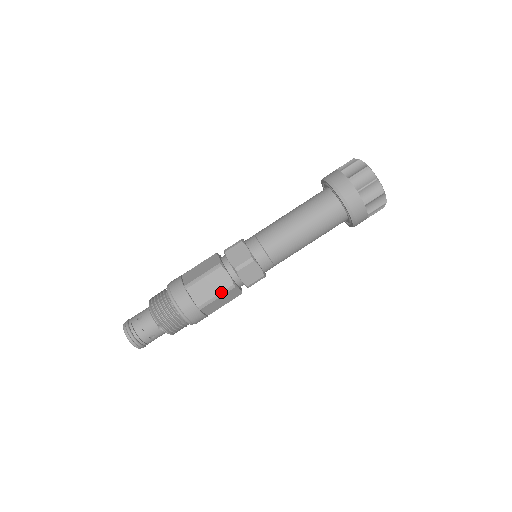
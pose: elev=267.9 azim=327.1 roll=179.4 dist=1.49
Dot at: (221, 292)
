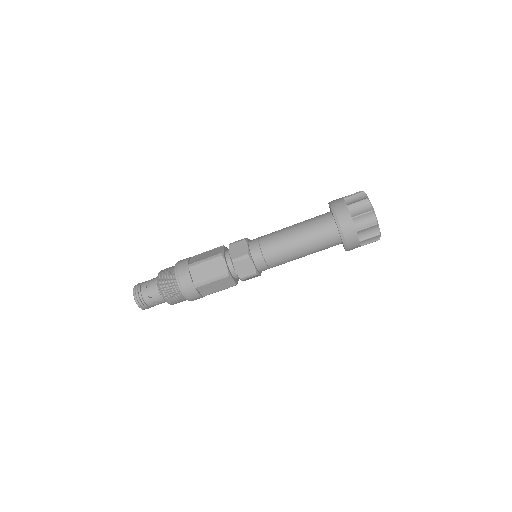
Dot at: occluded
